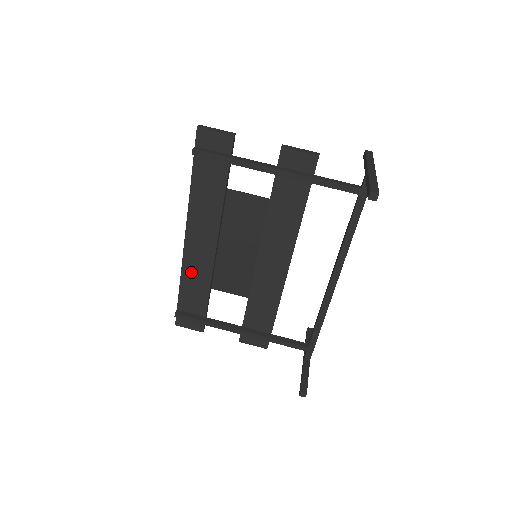
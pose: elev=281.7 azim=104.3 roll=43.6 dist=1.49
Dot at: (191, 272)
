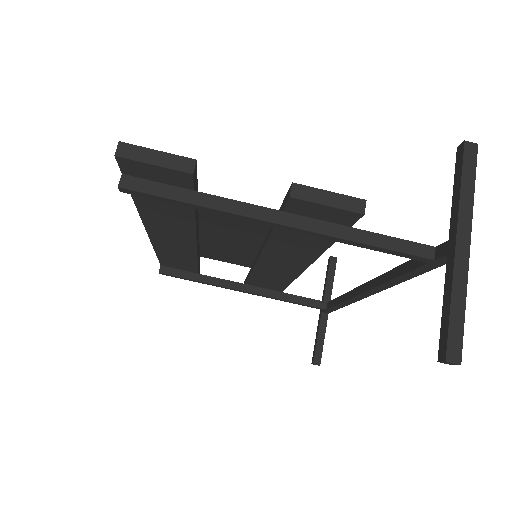
Dot at: (168, 252)
